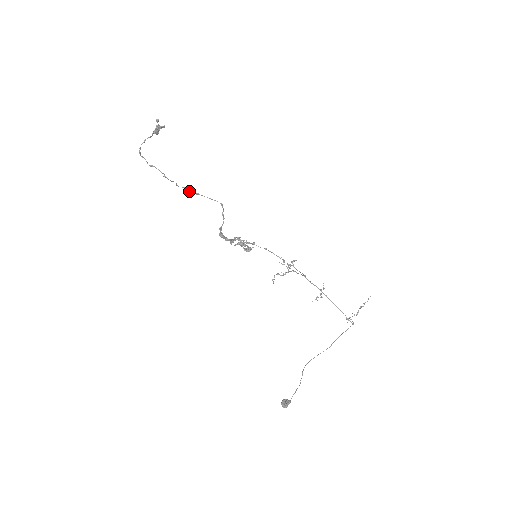
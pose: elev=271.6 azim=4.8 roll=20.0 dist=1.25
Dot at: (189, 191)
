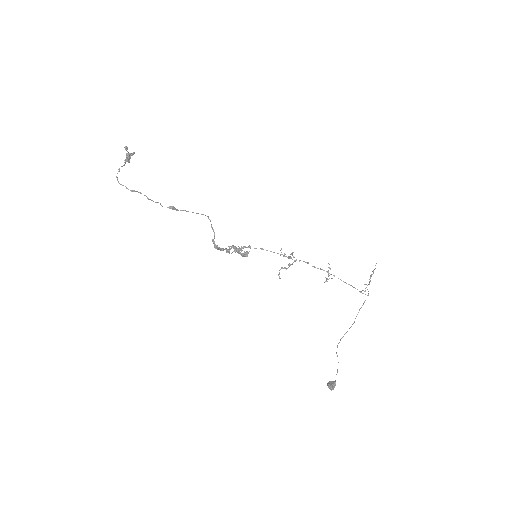
Dot at: (174, 209)
